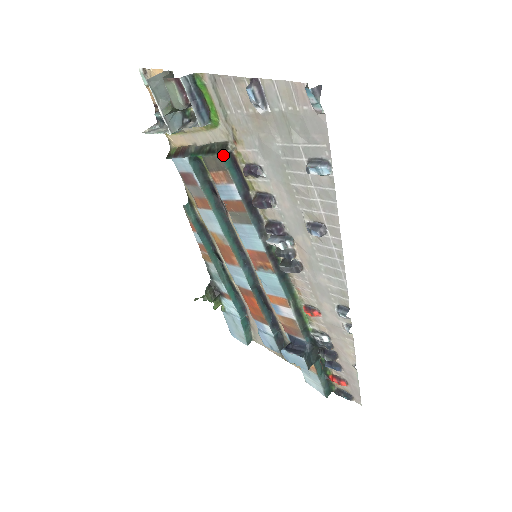
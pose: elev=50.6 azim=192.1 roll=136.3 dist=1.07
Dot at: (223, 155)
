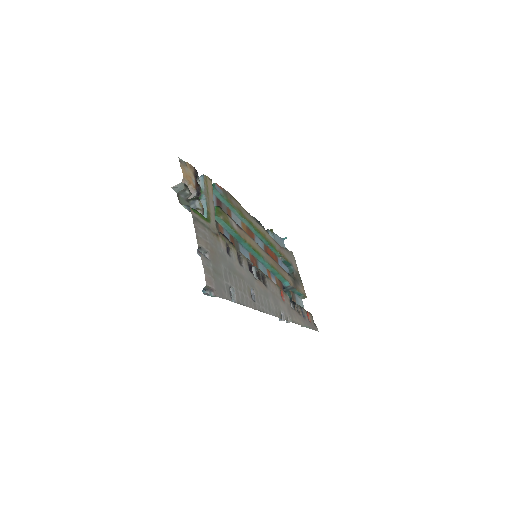
Dot at: occluded
